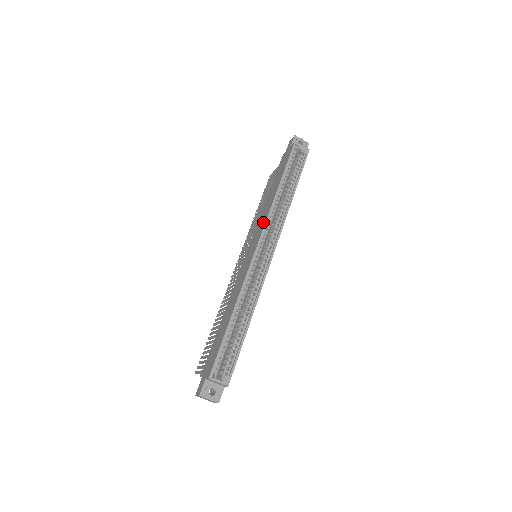
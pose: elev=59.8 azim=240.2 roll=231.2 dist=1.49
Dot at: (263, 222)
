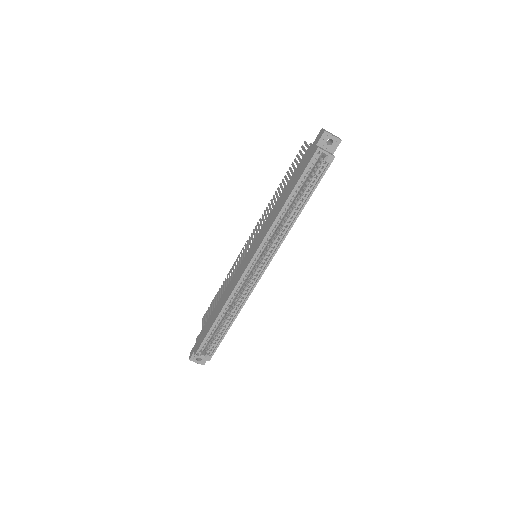
Dot at: (262, 237)
